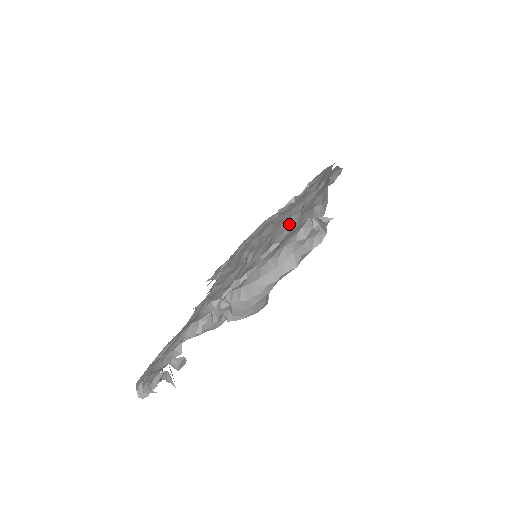
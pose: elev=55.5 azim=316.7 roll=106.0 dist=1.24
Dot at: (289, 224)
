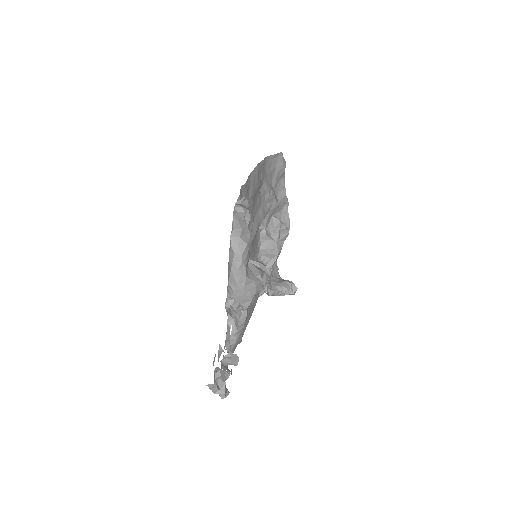
Dot at: occluded
